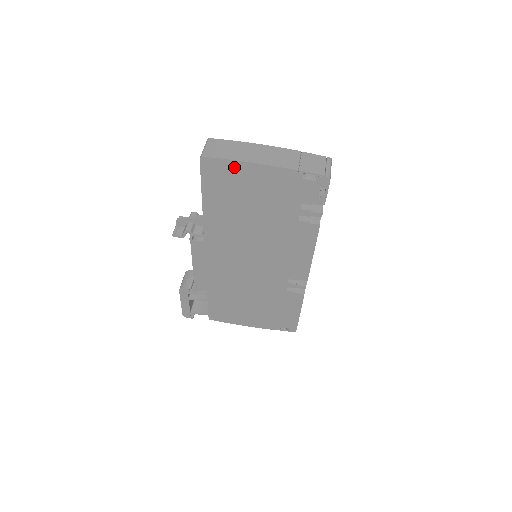
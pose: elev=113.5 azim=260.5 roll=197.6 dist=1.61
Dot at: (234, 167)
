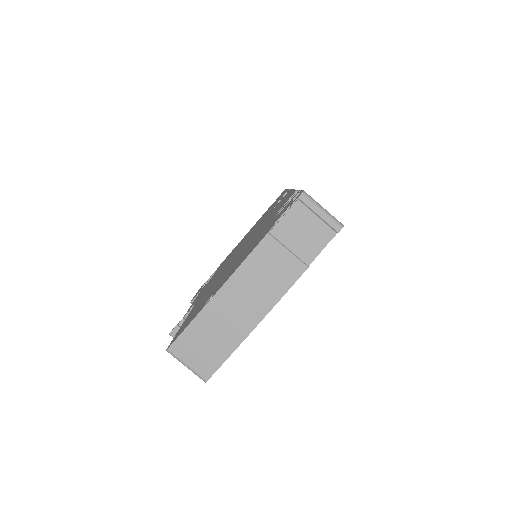
Dot at: occluded
